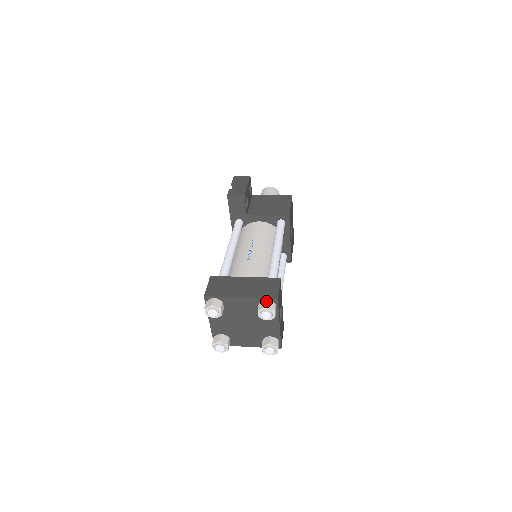
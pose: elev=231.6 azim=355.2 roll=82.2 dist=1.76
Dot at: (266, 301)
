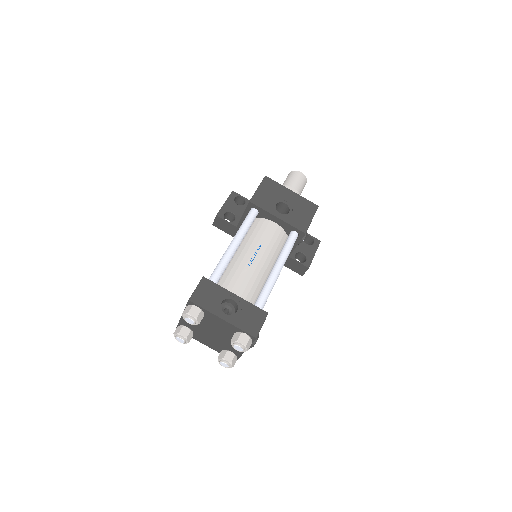
Dot at: (185, 308)
